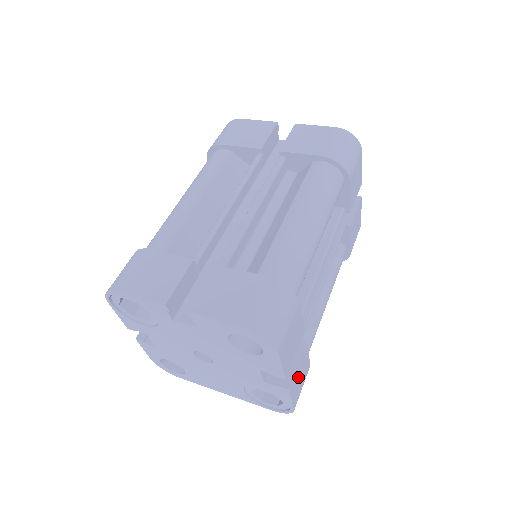
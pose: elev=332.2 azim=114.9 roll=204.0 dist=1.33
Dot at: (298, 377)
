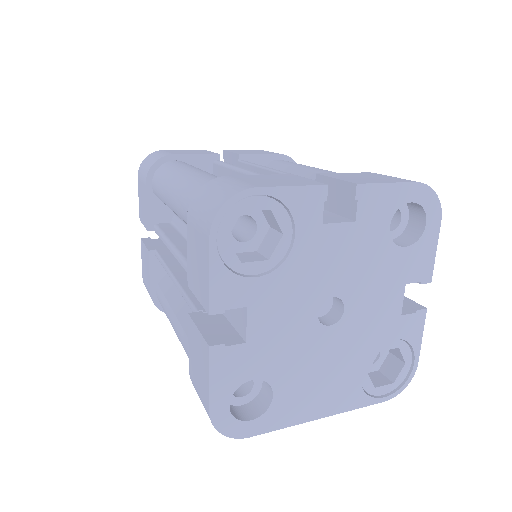
Dot at: occluded
